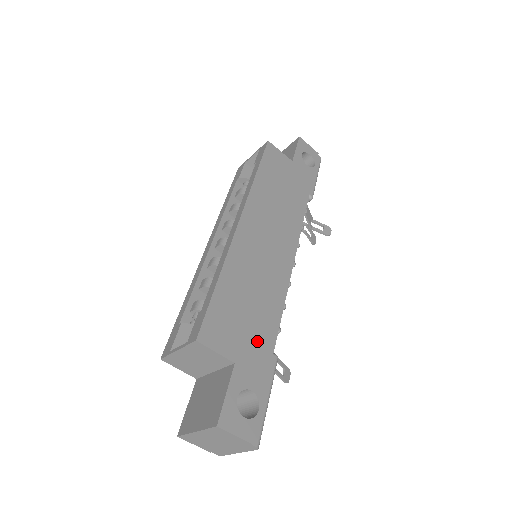
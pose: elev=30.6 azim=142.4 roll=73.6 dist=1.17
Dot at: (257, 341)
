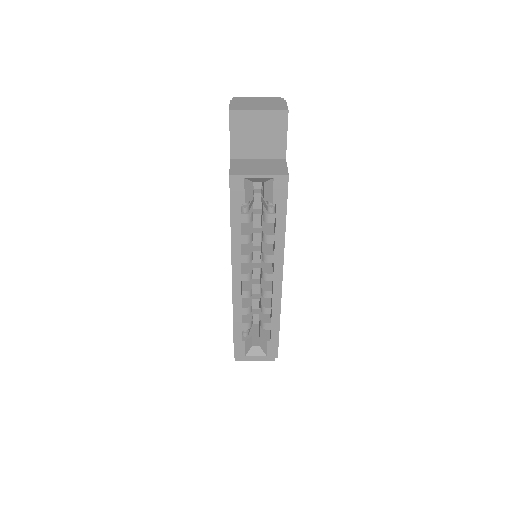
Dot at: occluded
